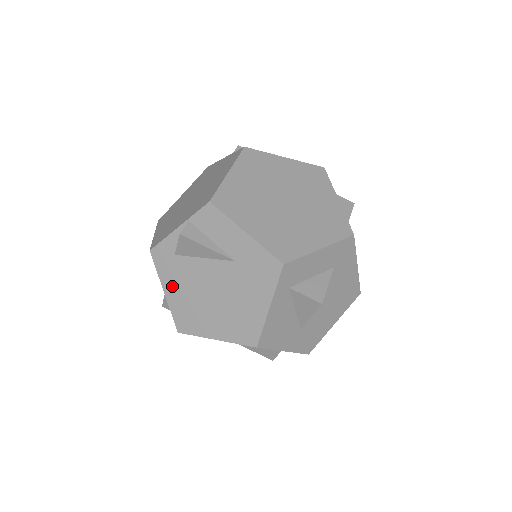
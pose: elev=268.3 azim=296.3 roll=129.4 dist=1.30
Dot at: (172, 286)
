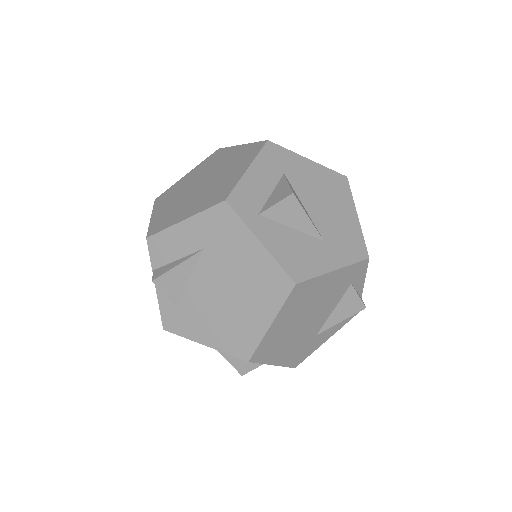
Dot at: (202, 332)
